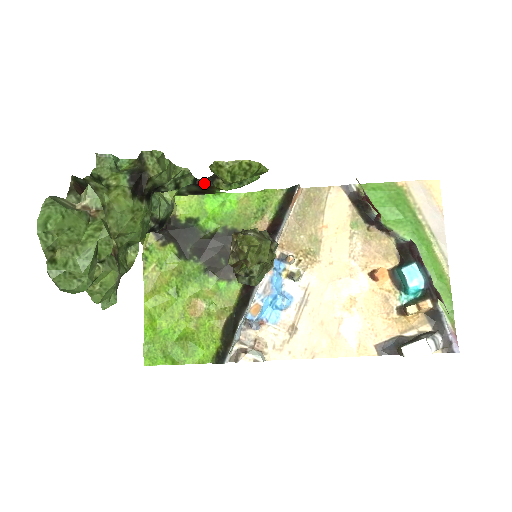
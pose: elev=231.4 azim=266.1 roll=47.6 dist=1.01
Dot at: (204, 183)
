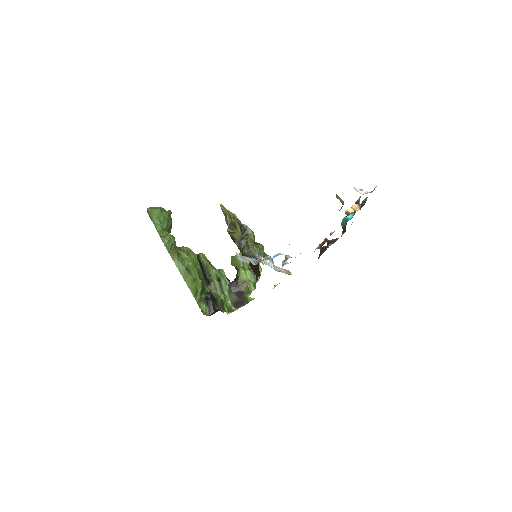
Dot at: (235, 282)
